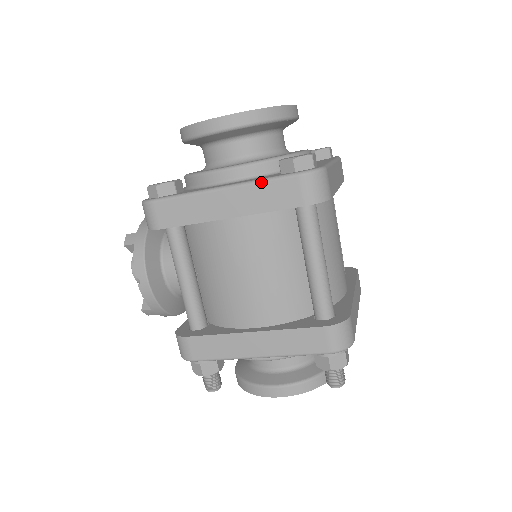
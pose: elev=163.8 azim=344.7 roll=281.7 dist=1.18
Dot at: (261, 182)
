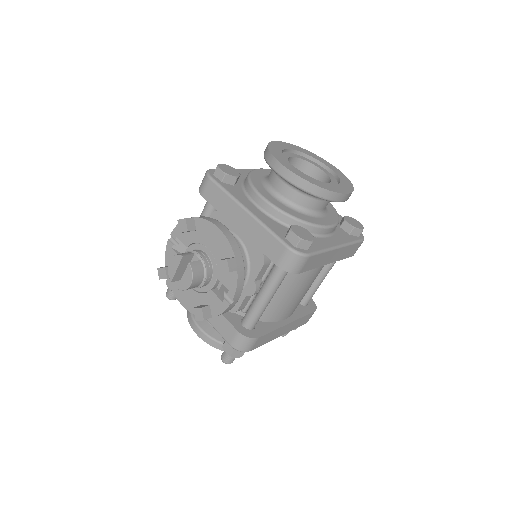
Dot at: (352, 244)
